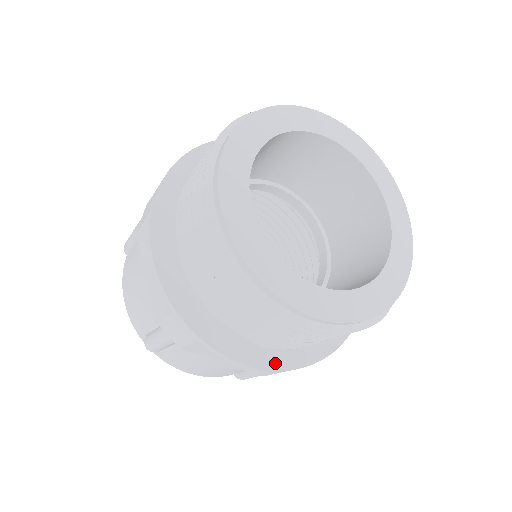
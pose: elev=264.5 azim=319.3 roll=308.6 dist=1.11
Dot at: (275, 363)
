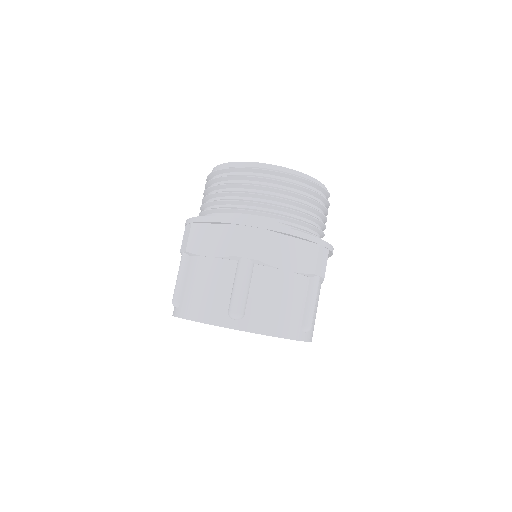
Dot at: occluded
